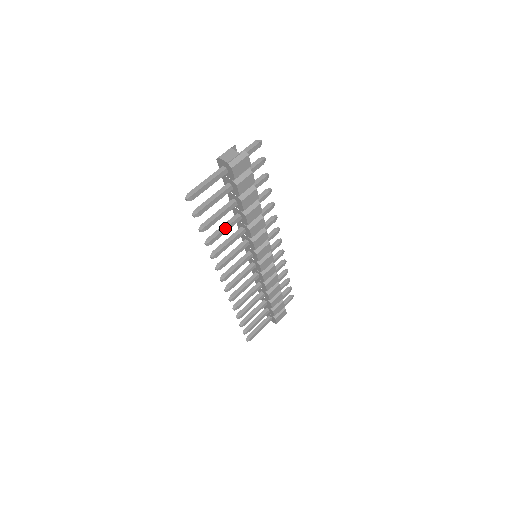
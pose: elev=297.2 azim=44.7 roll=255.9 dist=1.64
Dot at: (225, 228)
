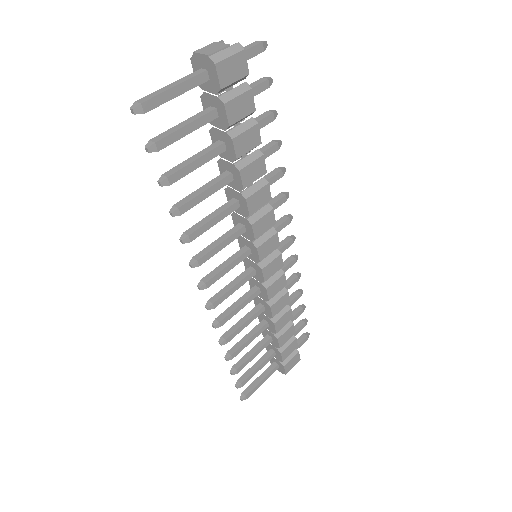
Dot at: (205, 190)
